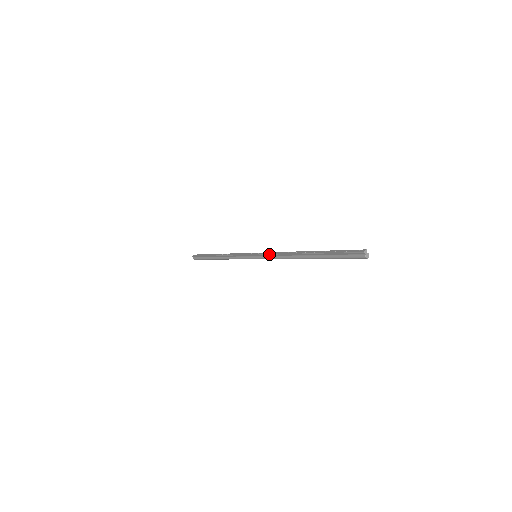
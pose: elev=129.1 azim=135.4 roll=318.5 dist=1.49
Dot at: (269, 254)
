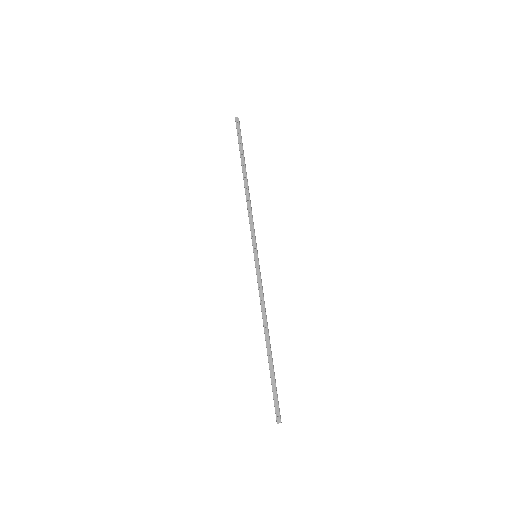
Dot at: (258, 285)
